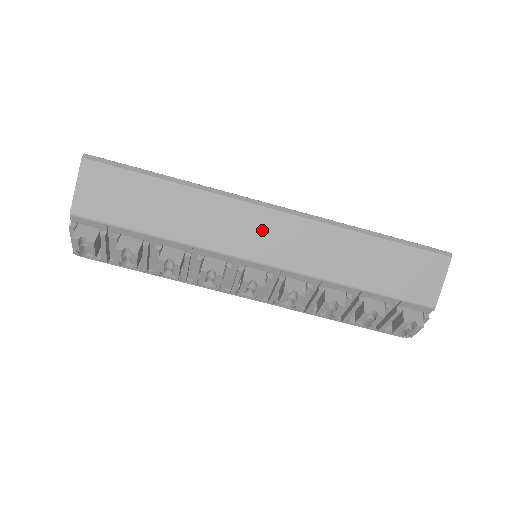
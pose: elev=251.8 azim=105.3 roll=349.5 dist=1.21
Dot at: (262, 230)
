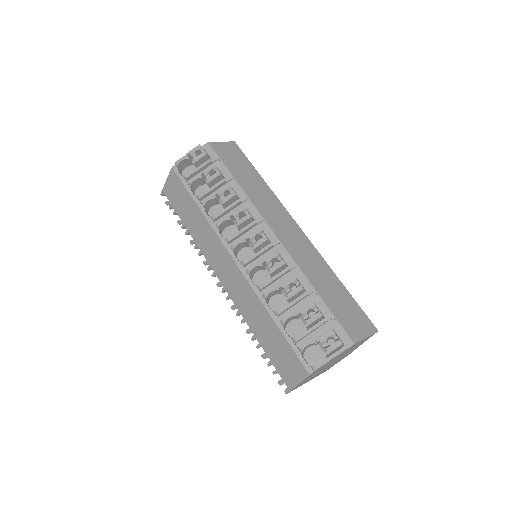
Dot at: (287, 226)
